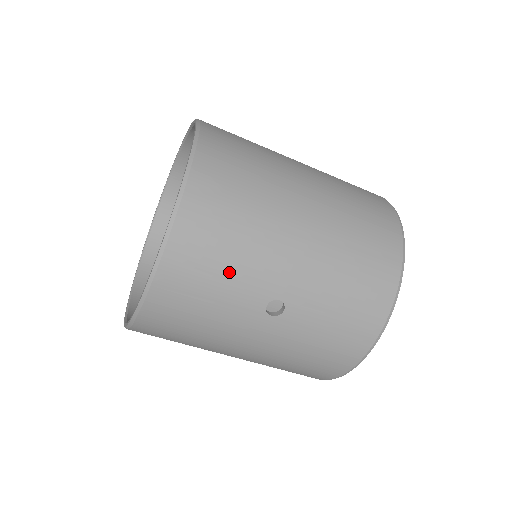
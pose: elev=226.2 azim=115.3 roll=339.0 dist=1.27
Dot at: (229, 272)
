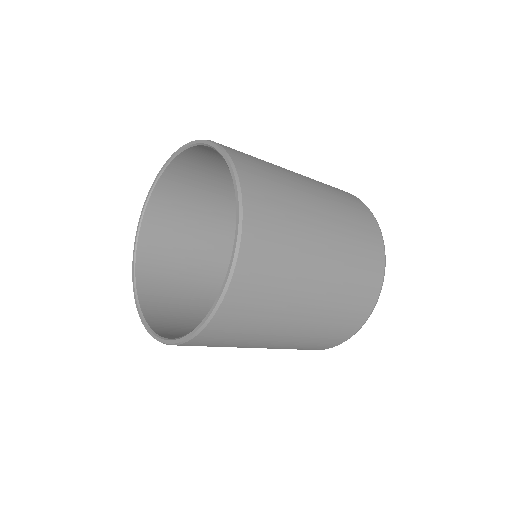
Dot at: occluded
